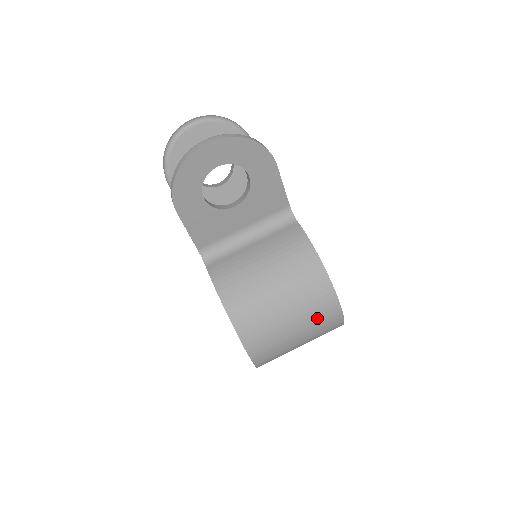
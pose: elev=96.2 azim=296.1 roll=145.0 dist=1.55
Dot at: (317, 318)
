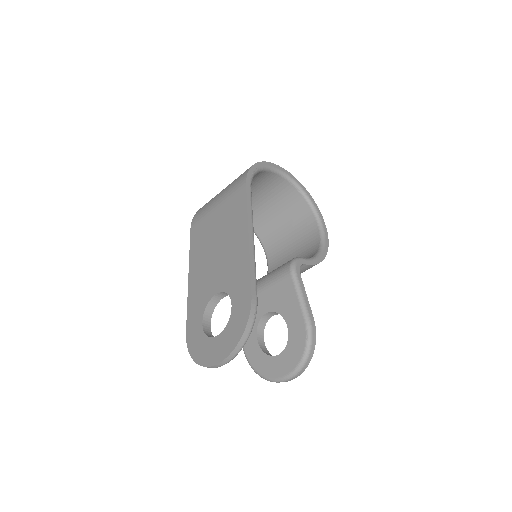
Dot at: occluded
